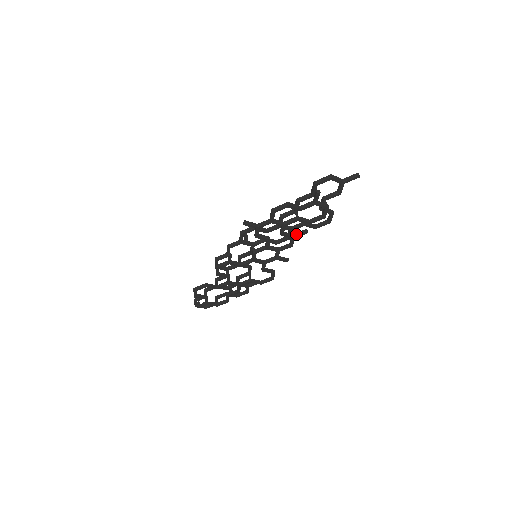
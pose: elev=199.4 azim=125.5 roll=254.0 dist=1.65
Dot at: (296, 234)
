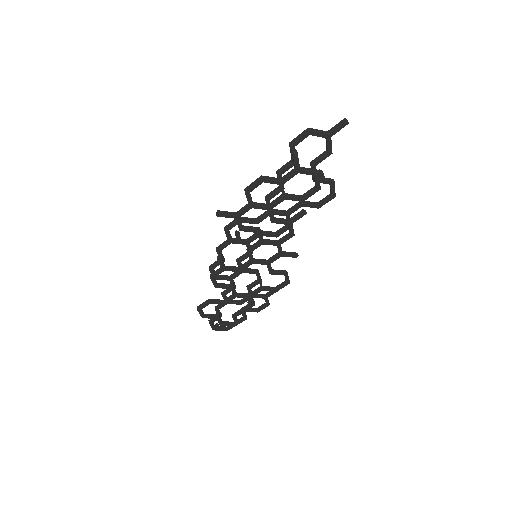
Dot at: (292, 218)
